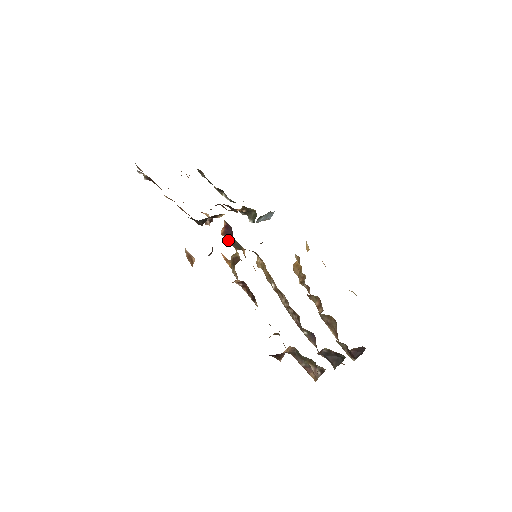
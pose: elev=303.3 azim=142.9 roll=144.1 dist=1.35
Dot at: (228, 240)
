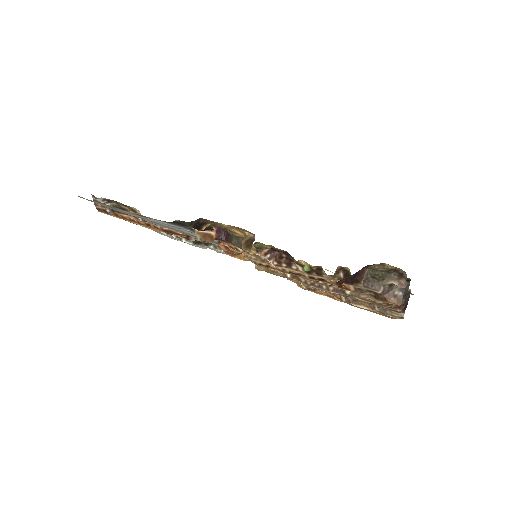
Dot at: (221, 247)
